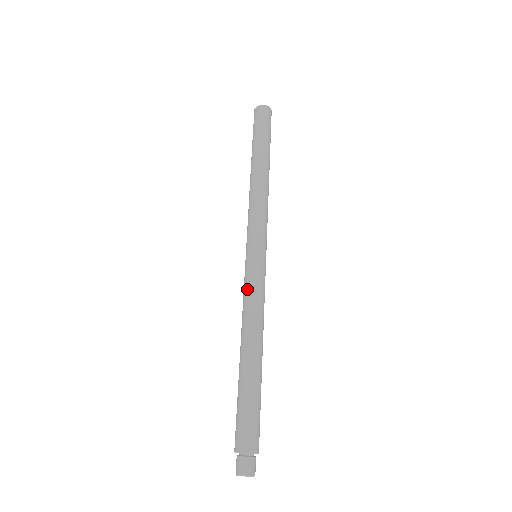
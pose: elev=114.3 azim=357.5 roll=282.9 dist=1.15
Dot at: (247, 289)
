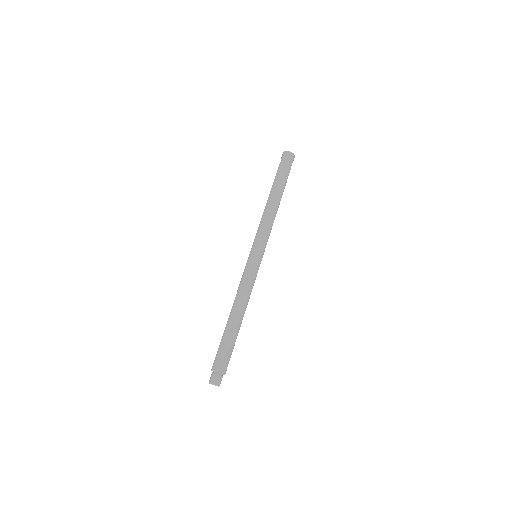
Dot at: (246, 276)
